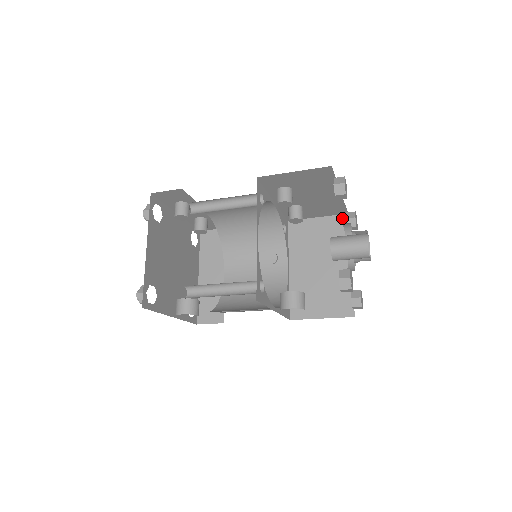
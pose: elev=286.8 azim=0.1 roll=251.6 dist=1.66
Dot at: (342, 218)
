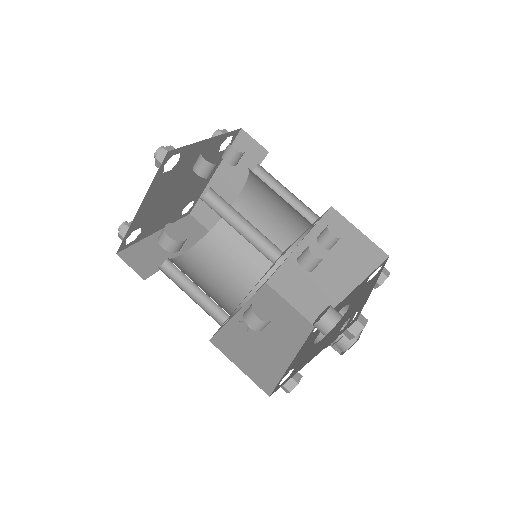
Dot at: (380, 254)
